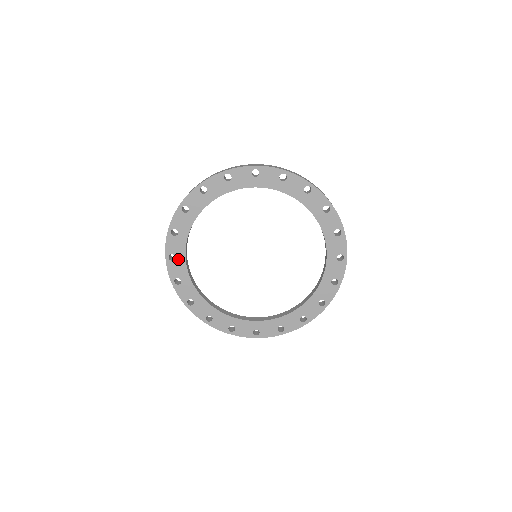
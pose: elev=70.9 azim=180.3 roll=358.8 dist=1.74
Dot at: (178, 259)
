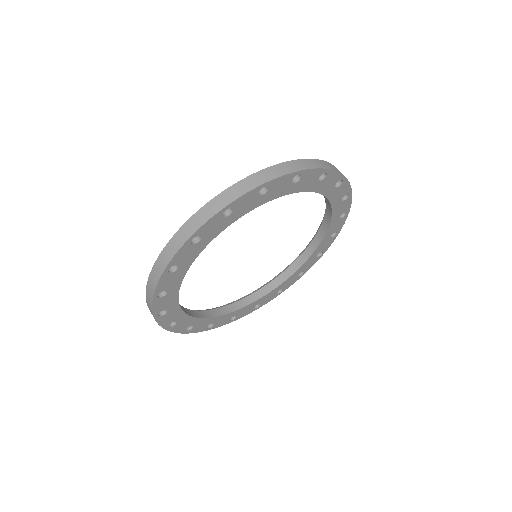
Dot at: (179, 270)
